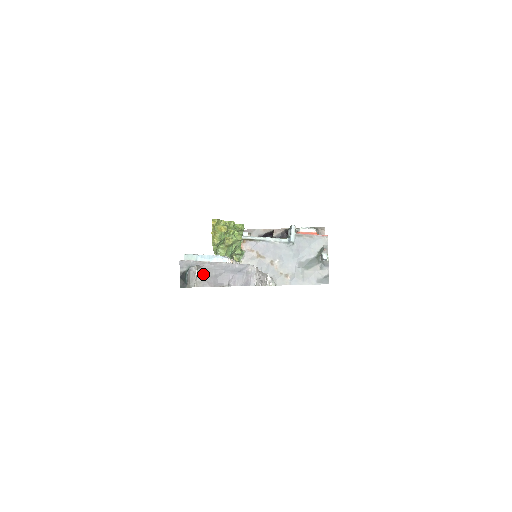
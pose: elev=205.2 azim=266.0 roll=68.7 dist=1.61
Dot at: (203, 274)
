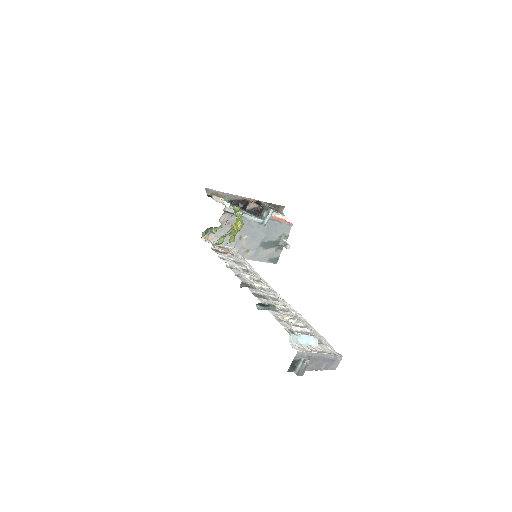
Dot at: occluded
